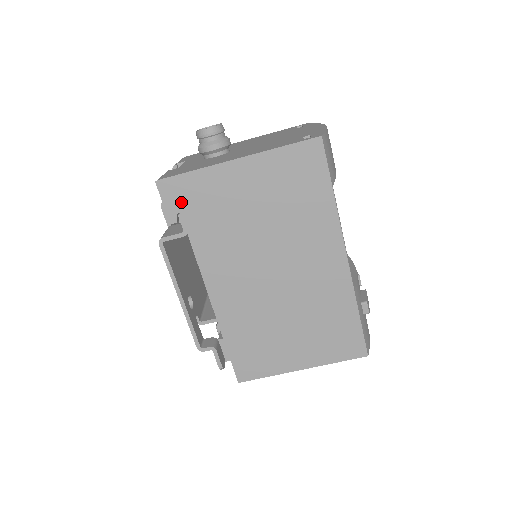
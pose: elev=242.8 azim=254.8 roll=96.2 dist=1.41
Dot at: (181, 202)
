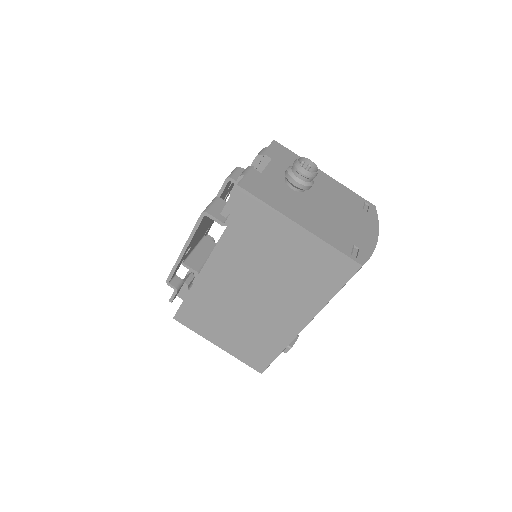
Dot at: (240, 211)
